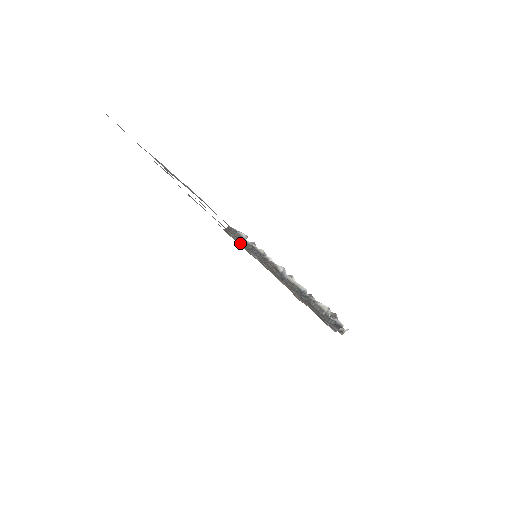
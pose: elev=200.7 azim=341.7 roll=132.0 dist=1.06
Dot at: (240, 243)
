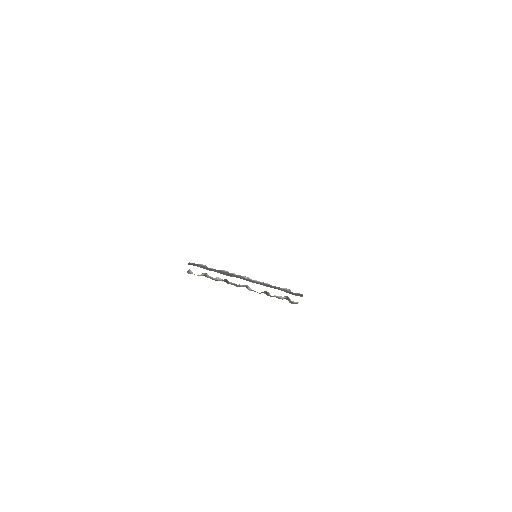
Dot at: (207, 269)
